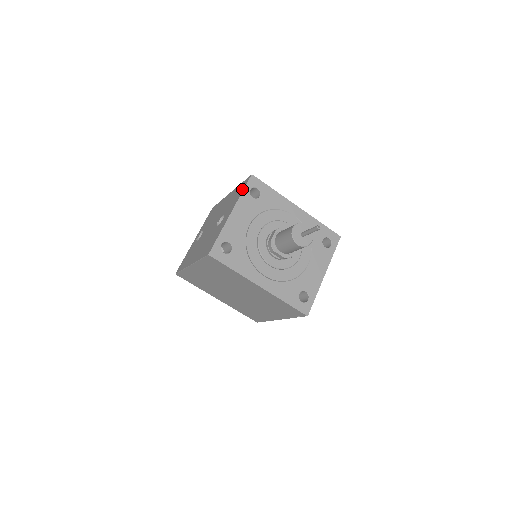
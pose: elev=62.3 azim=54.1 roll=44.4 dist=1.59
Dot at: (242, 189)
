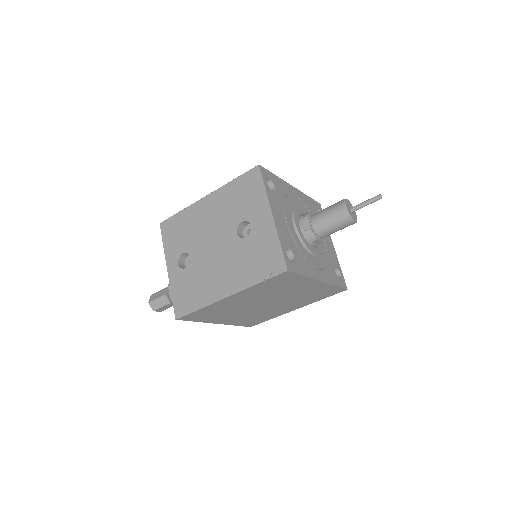
Dot at: (259, 184)
